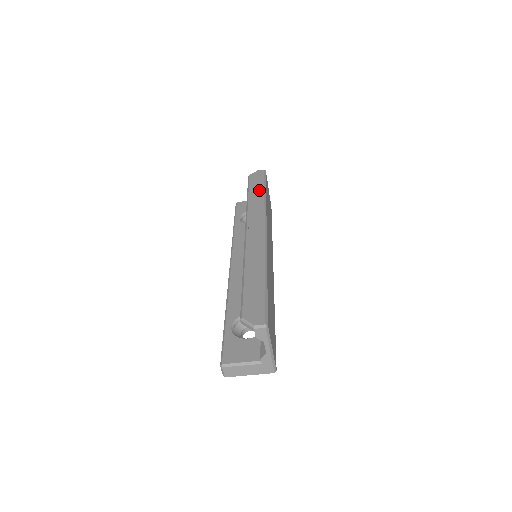
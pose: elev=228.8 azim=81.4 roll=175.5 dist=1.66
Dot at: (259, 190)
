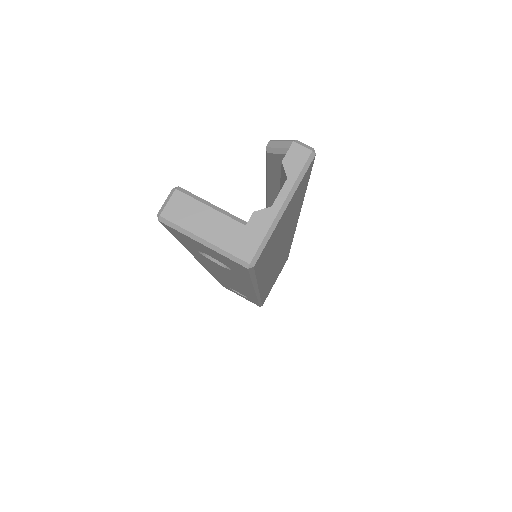
Dot at: occluded
